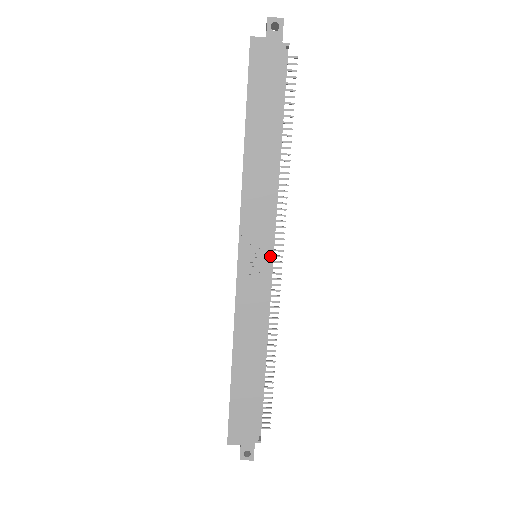
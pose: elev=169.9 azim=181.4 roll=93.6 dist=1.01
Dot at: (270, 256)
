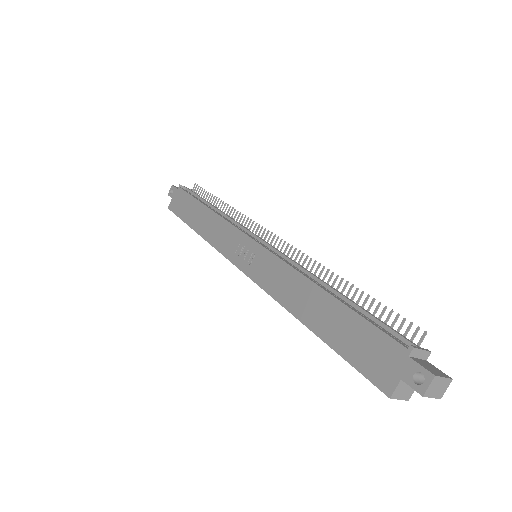
Dot at: (251, 240)
